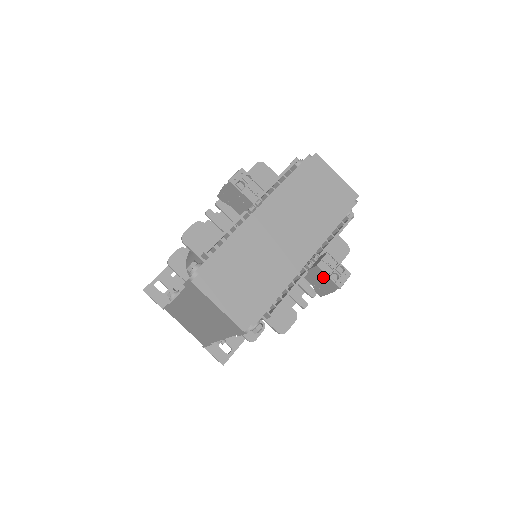
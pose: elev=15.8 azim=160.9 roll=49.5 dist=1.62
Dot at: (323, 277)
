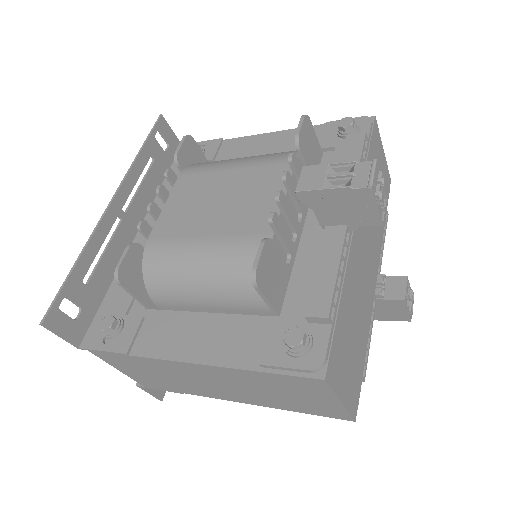
Dot at: (397, 309)
